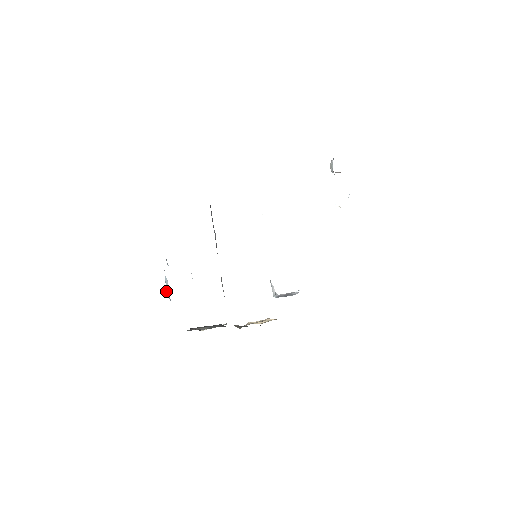
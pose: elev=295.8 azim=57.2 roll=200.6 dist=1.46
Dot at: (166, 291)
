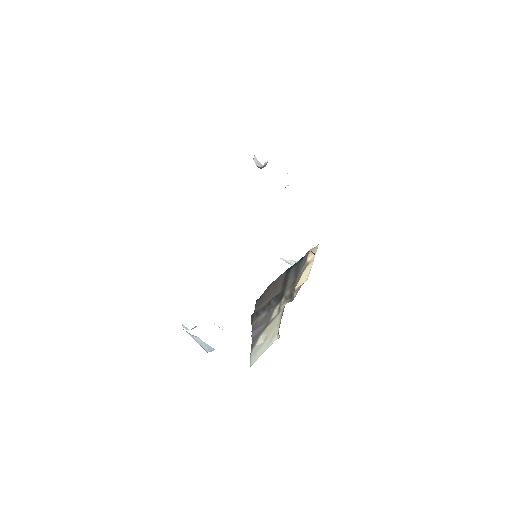
Dot at: (204, 349)
